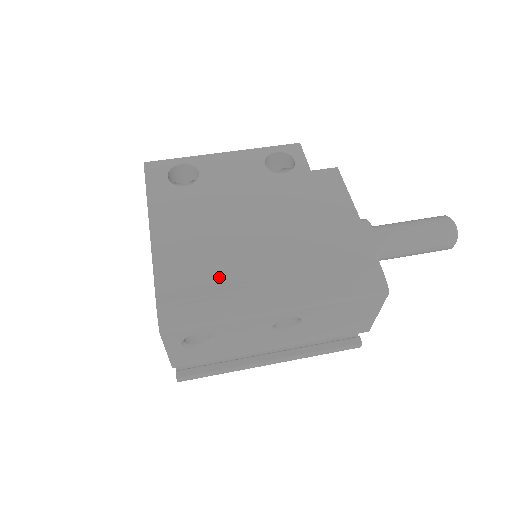
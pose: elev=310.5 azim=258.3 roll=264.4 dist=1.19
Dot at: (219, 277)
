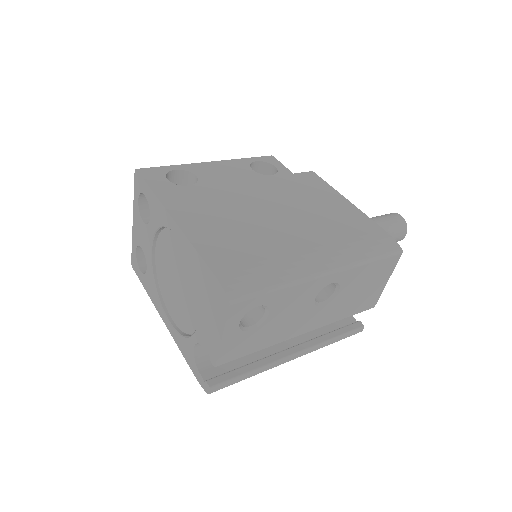
Dot at: (264, 251)
